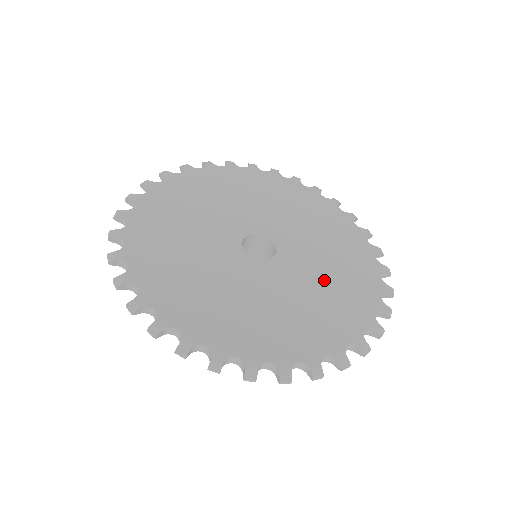
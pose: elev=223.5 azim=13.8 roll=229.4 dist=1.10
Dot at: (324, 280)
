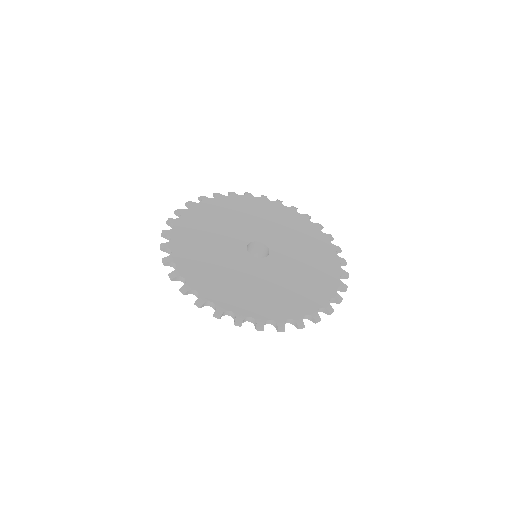
Dot at: (293, 279)
